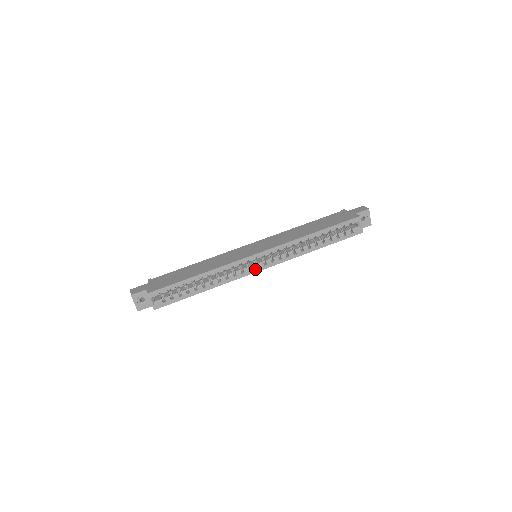
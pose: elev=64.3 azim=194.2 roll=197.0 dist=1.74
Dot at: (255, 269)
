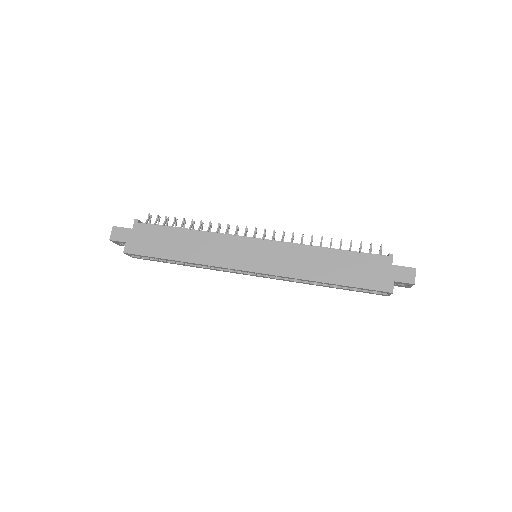
Dot at: (245, 274)
